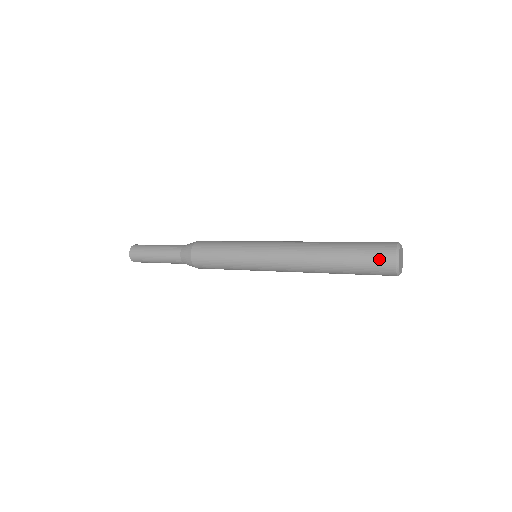
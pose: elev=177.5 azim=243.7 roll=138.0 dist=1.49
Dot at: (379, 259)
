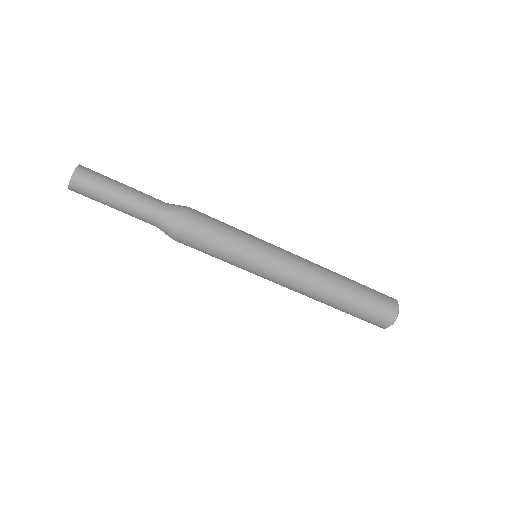
Dot at: occluded
